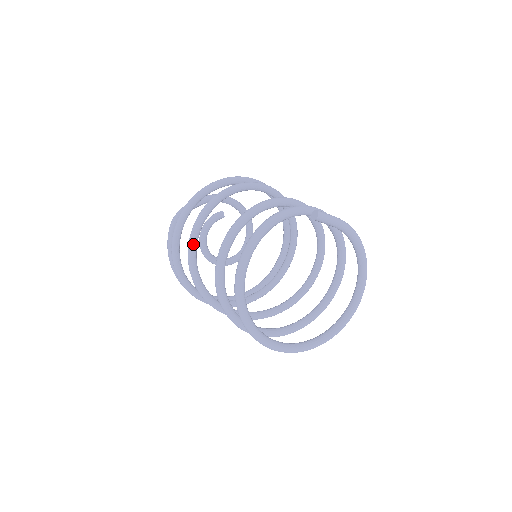
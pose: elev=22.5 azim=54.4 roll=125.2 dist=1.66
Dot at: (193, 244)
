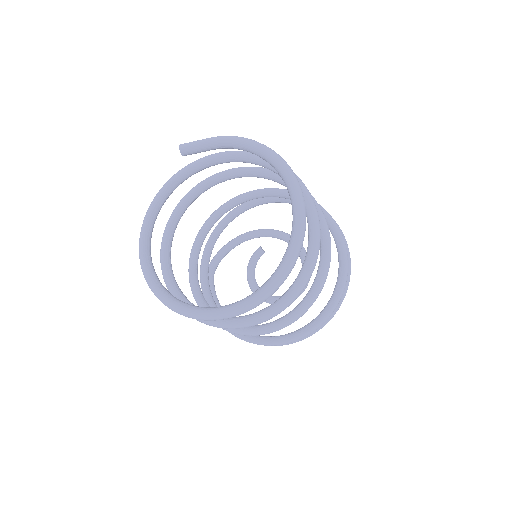
Dot at: (190, 275)
